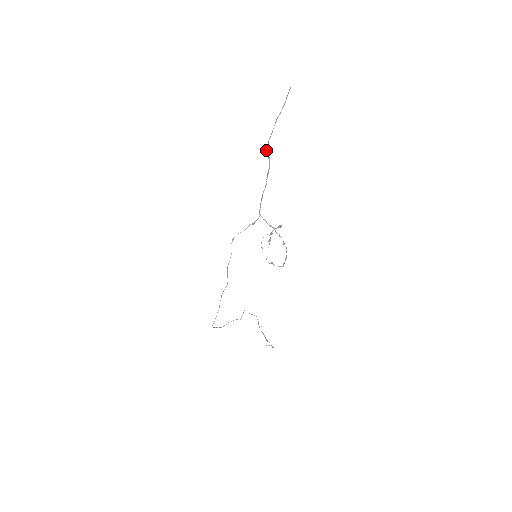
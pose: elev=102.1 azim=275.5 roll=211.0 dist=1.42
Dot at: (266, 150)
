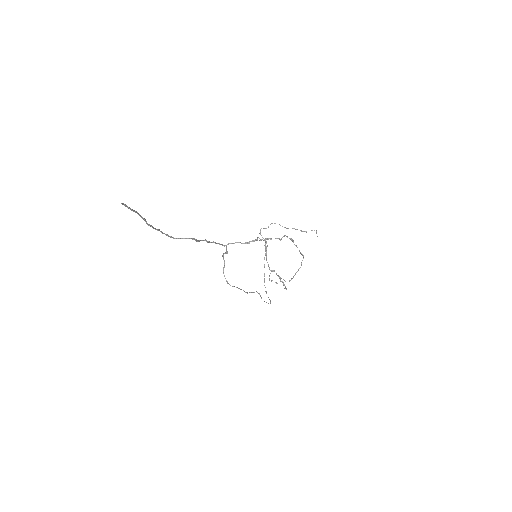
Dot at: occluded
